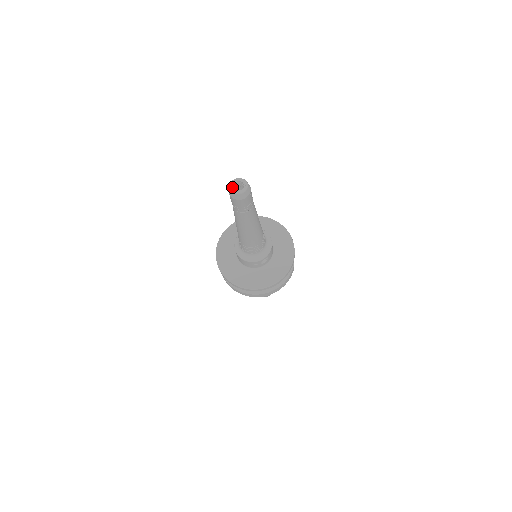
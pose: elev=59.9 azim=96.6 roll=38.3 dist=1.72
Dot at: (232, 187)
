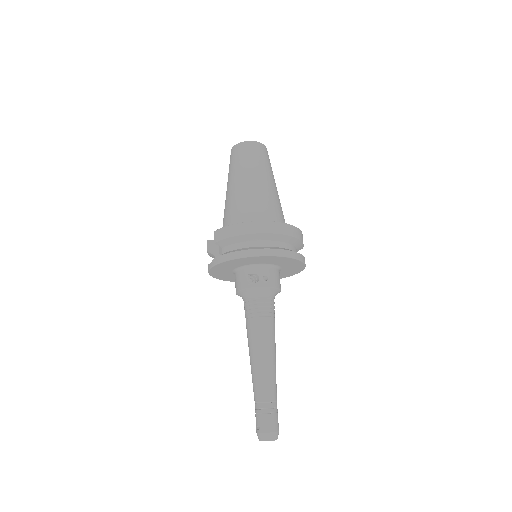
Dot at: occluded
